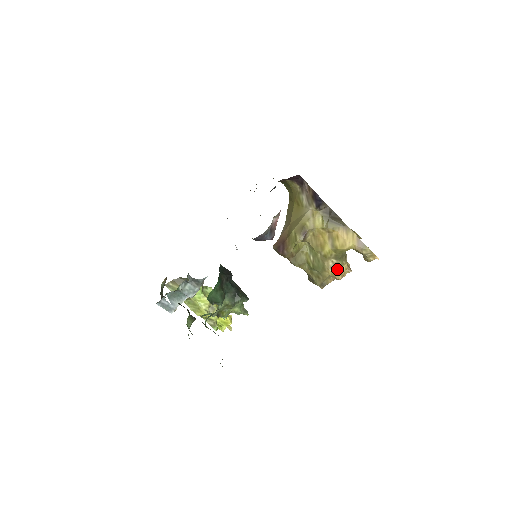
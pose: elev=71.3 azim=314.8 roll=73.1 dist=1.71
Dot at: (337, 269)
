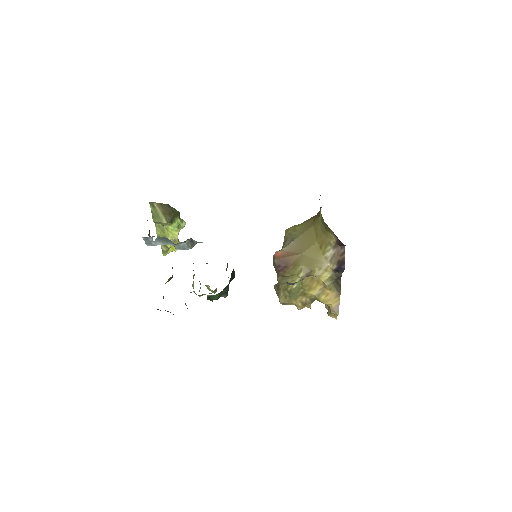
Dot at: (305, 305)
